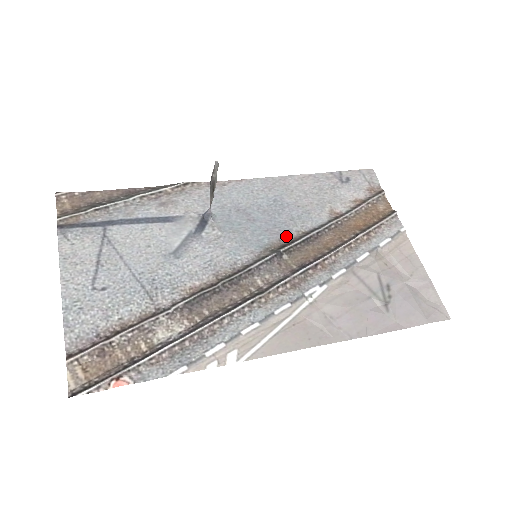
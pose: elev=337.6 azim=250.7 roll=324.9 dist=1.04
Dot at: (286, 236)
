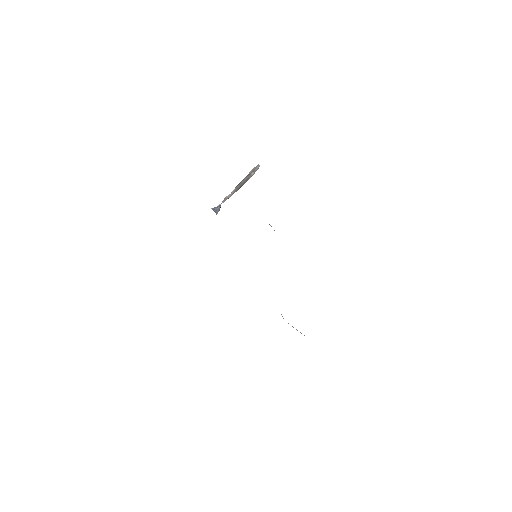
Dot at: occluded
